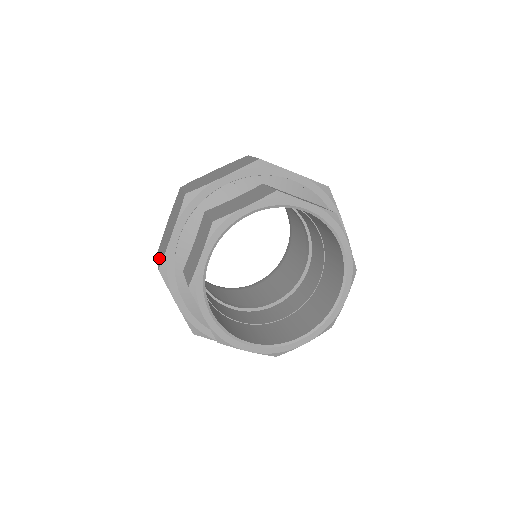
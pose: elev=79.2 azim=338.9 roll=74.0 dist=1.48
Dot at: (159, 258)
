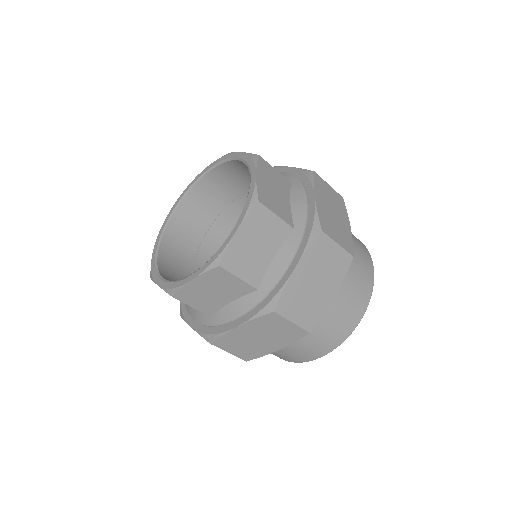
Dot at: occluded
